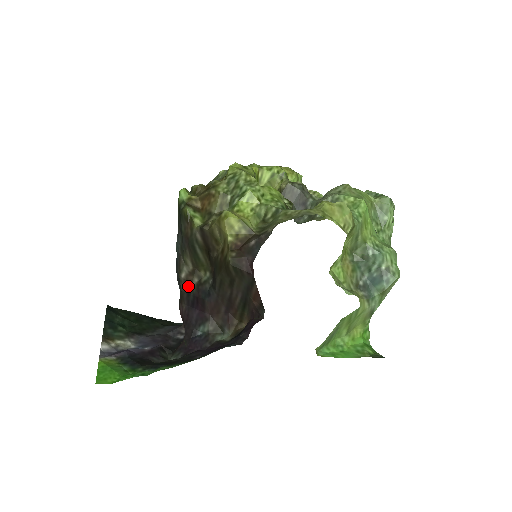
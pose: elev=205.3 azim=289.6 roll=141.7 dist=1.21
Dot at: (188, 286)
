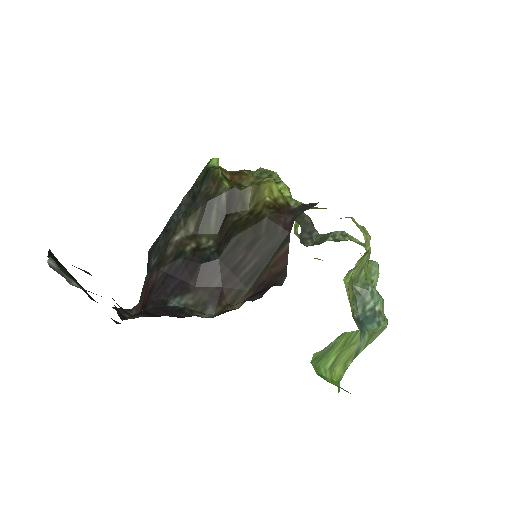
Dot at: (179, 249)
